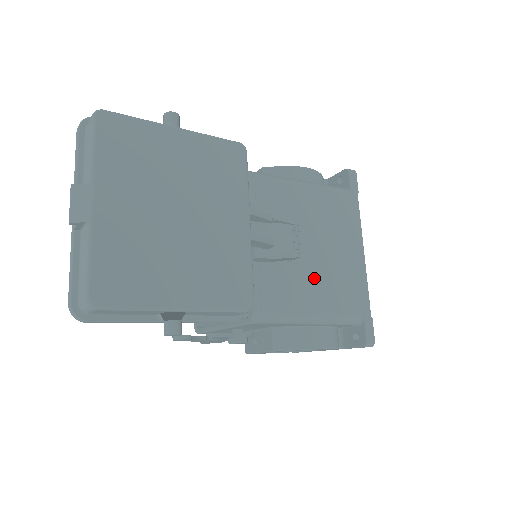
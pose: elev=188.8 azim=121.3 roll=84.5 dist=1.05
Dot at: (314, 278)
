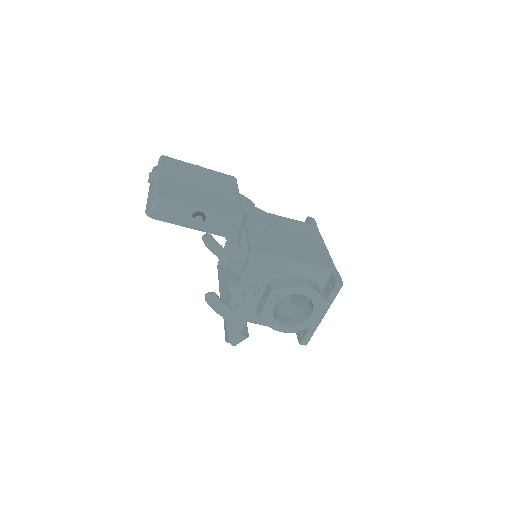
Dot at: (291, 247)
